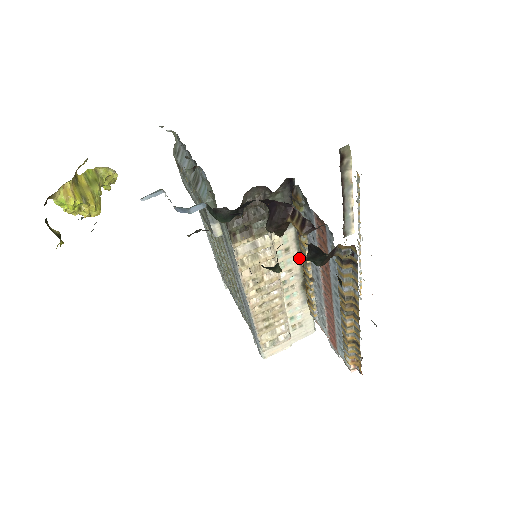
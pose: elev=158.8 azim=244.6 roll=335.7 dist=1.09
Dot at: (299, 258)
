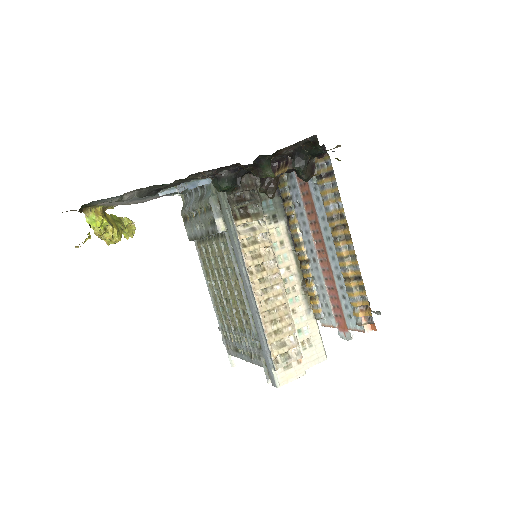
Dot at: (294, 255)
